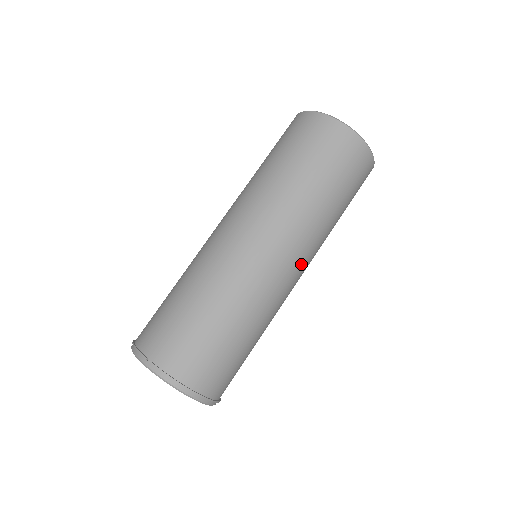
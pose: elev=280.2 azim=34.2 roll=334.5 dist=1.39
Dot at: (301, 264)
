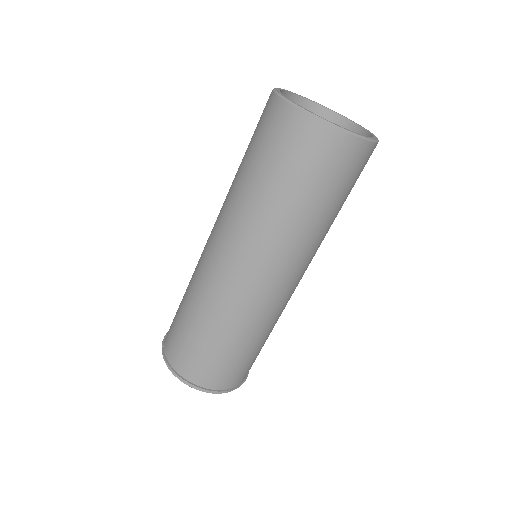
Dot at: (270, 272)
